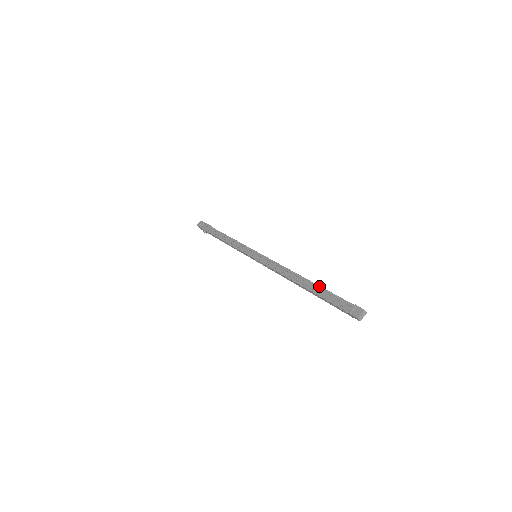
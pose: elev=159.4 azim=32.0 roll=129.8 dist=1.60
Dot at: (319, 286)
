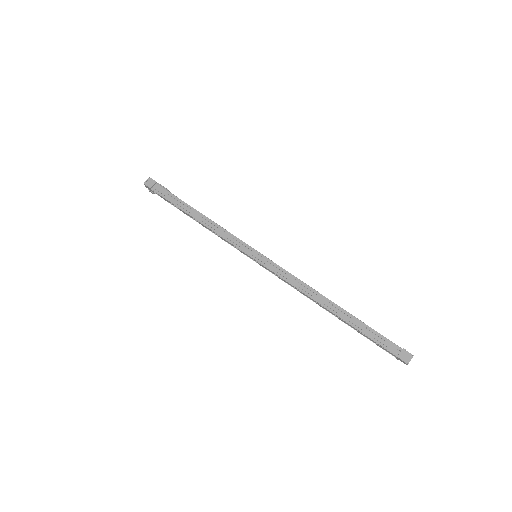
Dot at: (356, 318)
